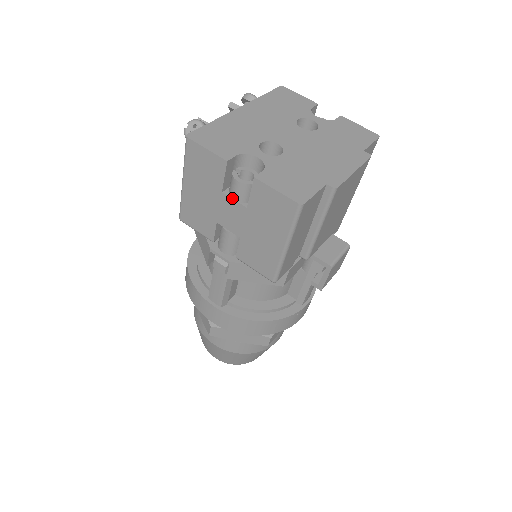
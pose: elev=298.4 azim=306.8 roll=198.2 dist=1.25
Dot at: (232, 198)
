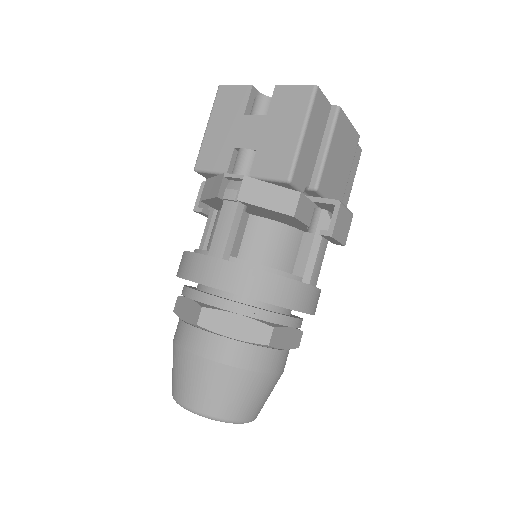
Dot at: (253, 114)
